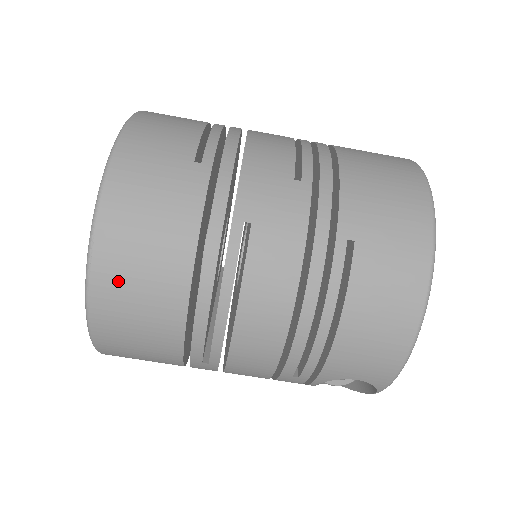
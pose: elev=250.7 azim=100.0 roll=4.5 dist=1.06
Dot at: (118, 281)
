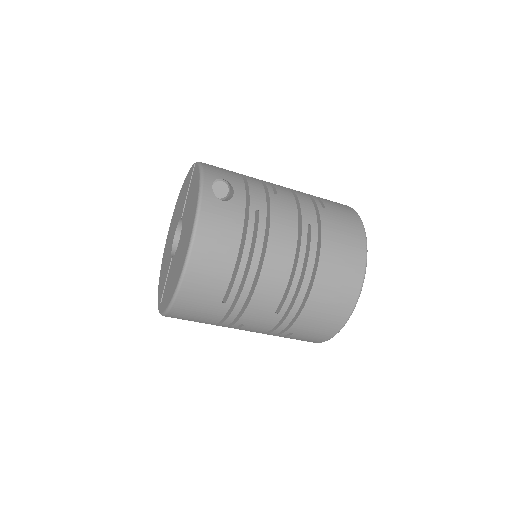
Dot at: occluded
